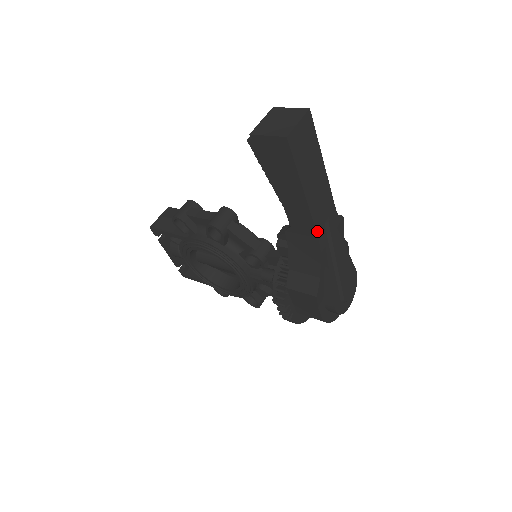
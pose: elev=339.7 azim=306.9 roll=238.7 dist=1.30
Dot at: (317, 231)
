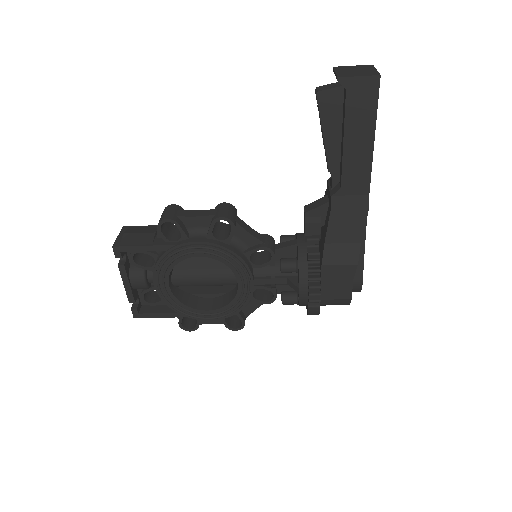
Dot at: (369, 187)
